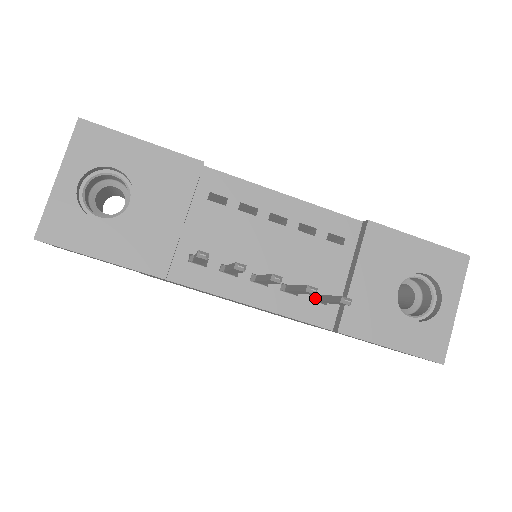
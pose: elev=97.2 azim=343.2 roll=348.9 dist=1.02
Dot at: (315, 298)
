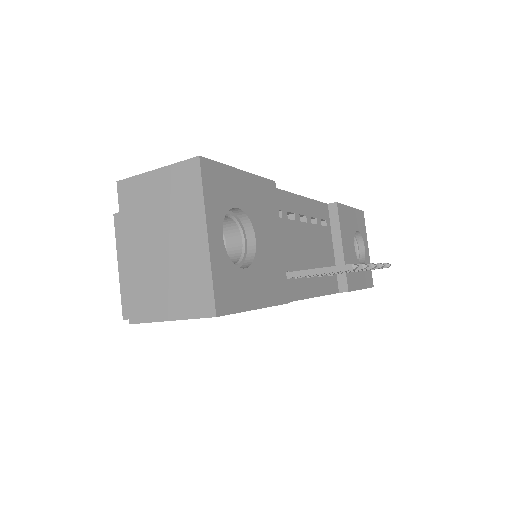
Dot at: occluded
